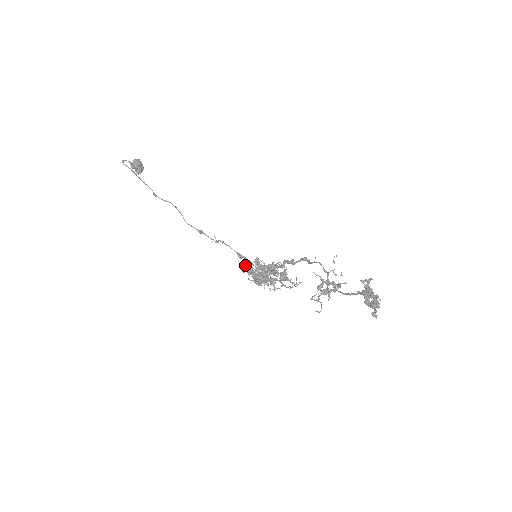
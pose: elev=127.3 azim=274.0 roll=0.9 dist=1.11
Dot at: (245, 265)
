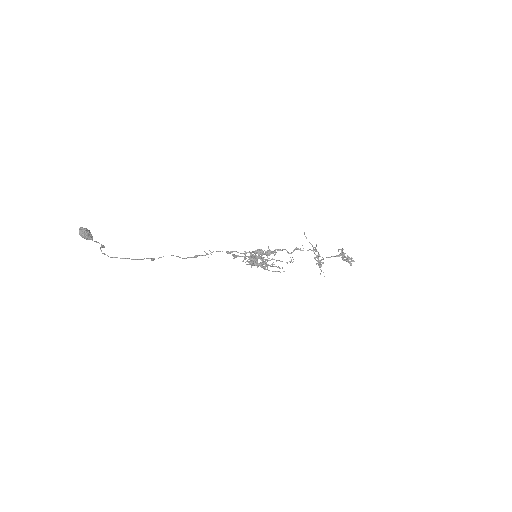
Dot at: (250, 264)
